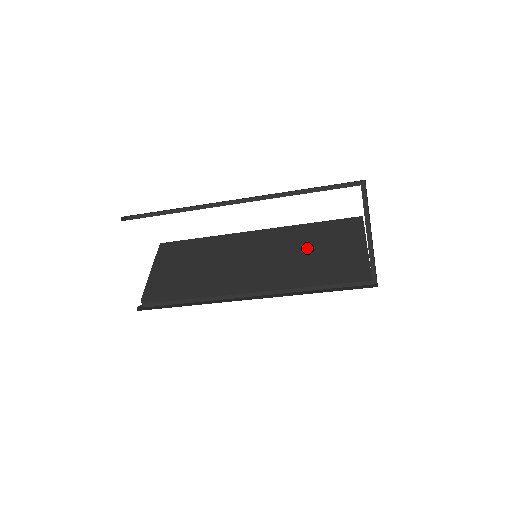
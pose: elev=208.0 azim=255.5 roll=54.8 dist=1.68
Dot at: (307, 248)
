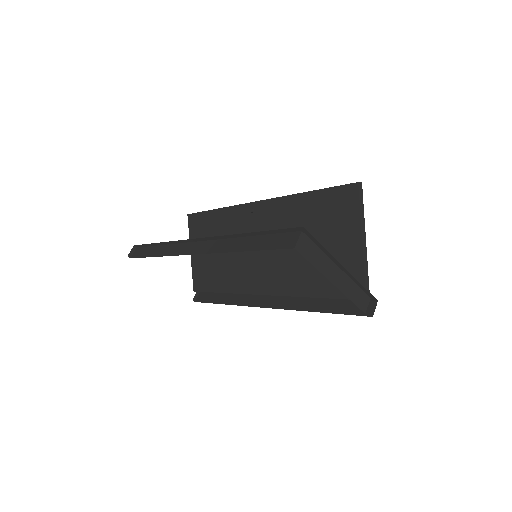
Dot at: occluded
